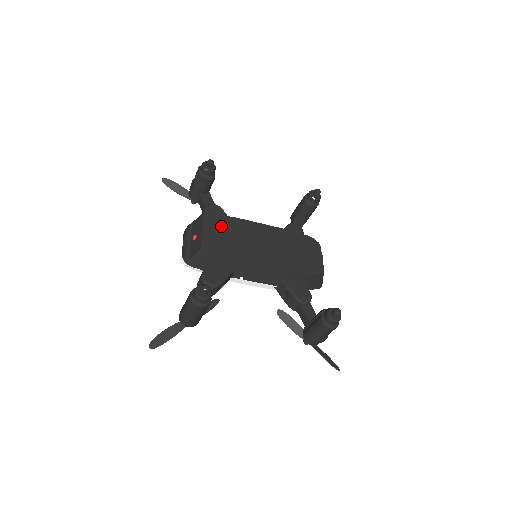
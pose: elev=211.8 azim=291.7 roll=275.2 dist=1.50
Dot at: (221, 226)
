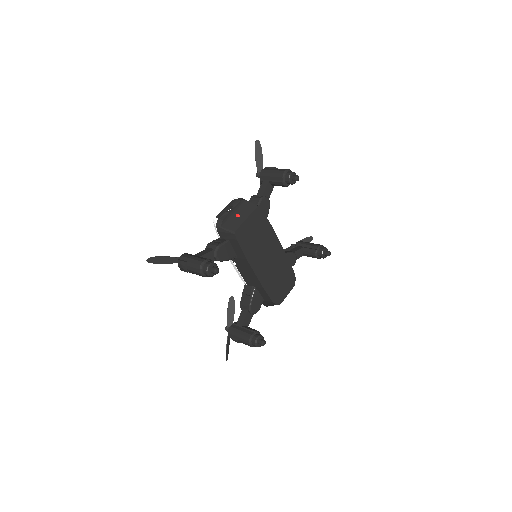
Dot at: (259, 225)
